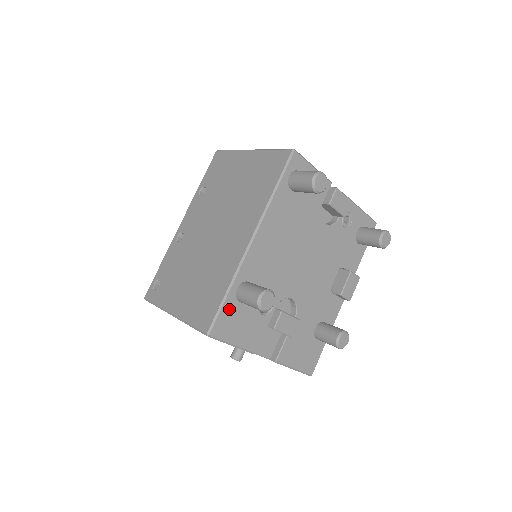
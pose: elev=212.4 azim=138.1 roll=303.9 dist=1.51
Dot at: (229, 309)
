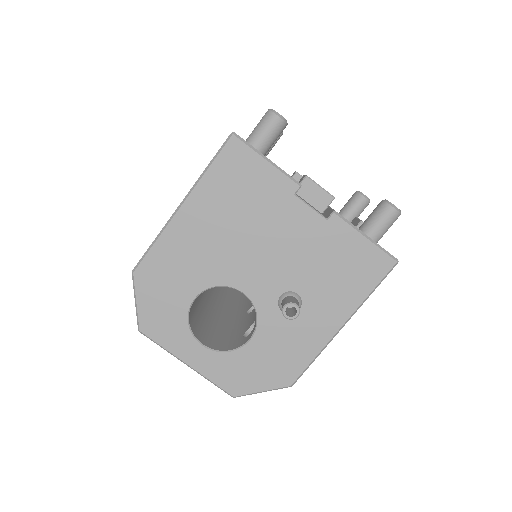
Dot at: occluded
